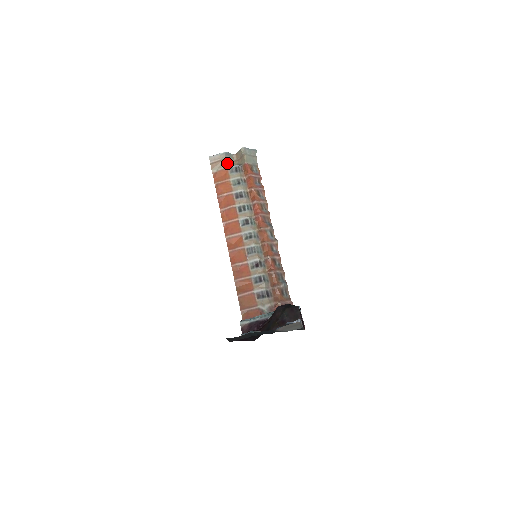
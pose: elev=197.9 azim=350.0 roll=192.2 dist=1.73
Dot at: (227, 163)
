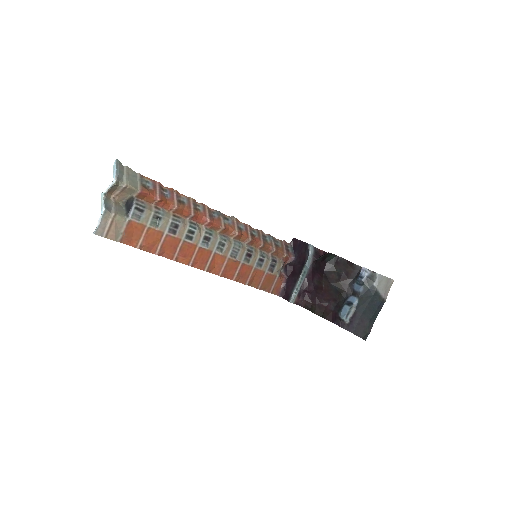
Dot at: (121, 216)
